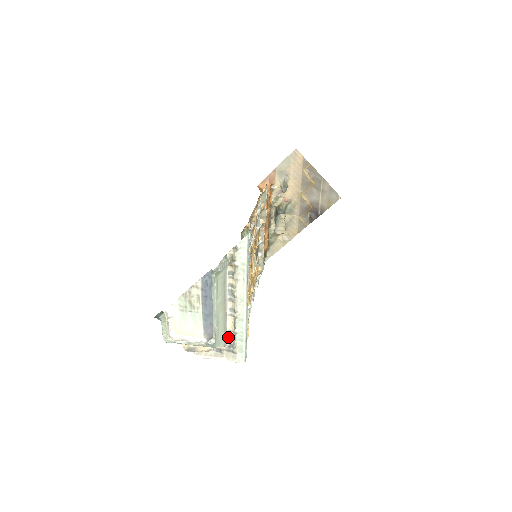
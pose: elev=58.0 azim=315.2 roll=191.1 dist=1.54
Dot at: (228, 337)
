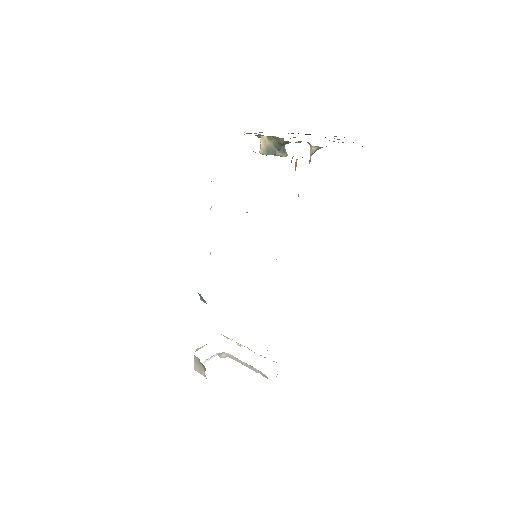
Dot at: occluded
